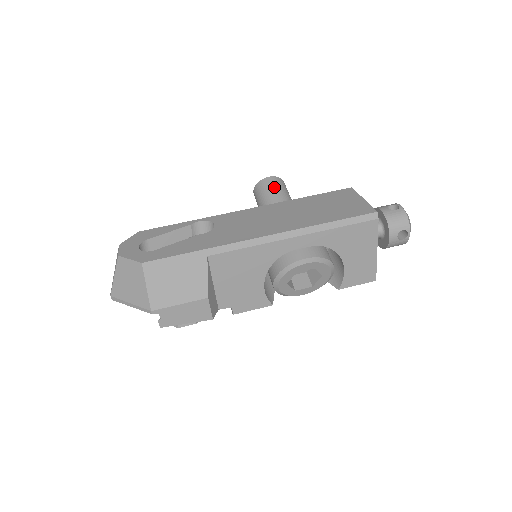
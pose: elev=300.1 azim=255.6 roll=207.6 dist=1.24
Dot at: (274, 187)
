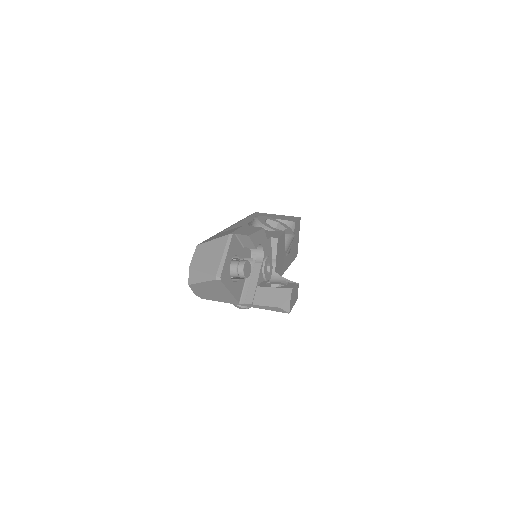
Dot at: occluded
